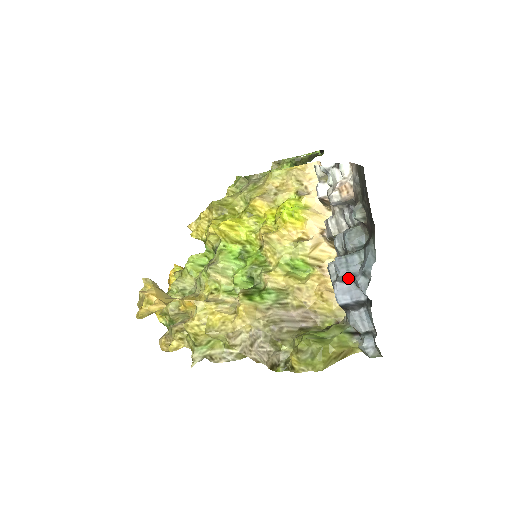
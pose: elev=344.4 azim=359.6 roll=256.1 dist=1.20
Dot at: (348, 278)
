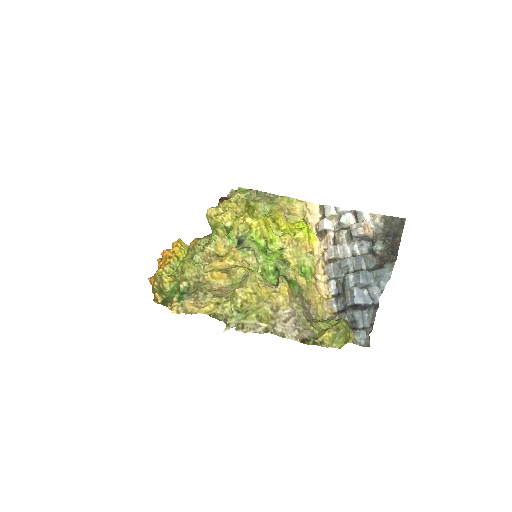
Dot at: (365, 287)
